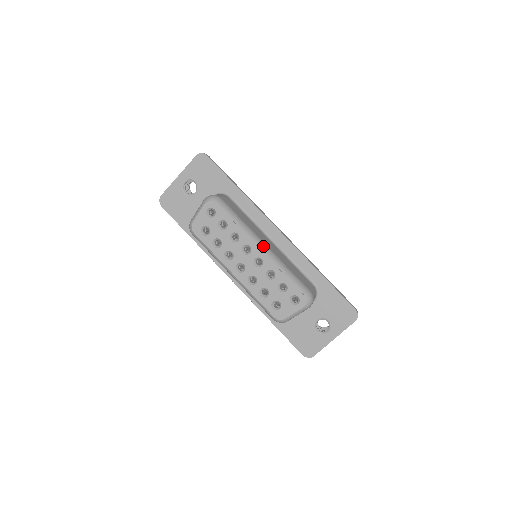
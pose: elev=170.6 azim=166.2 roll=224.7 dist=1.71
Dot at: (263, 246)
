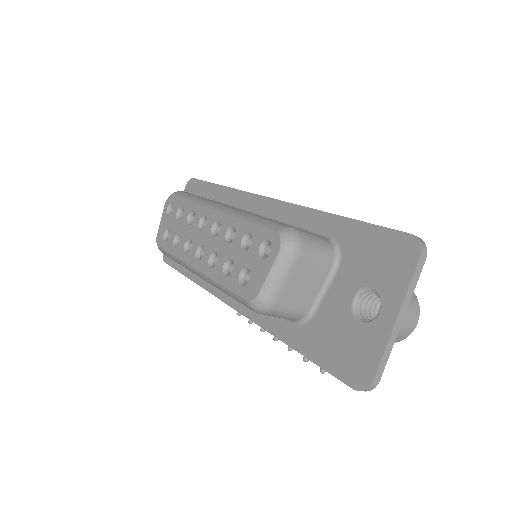
Dot at: (221, 206)
